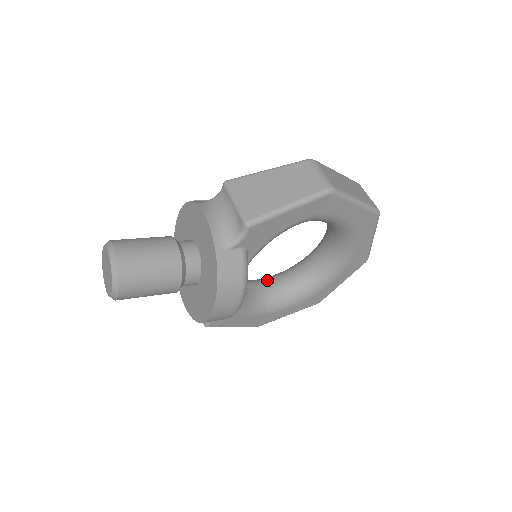
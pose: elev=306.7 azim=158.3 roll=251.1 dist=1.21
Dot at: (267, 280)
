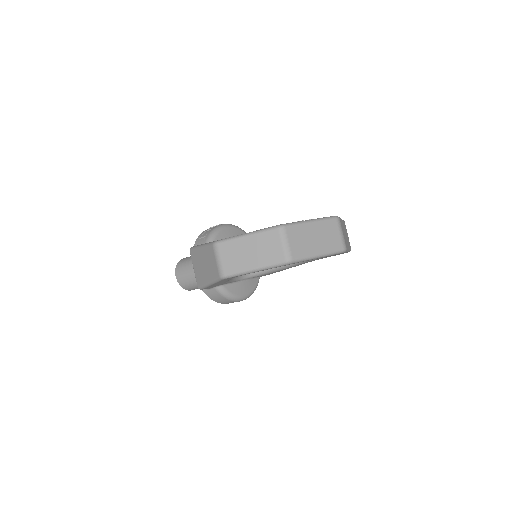
Dot at: occluded
